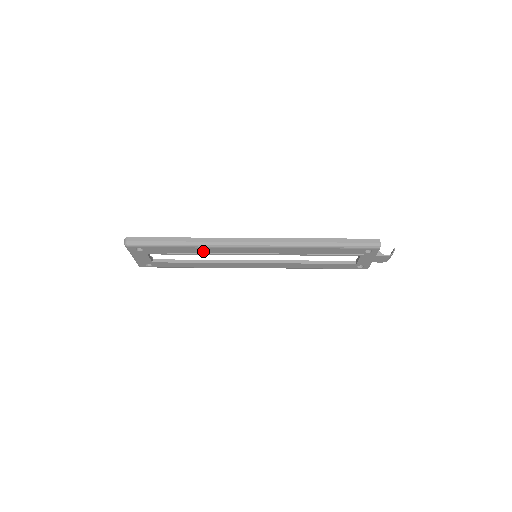
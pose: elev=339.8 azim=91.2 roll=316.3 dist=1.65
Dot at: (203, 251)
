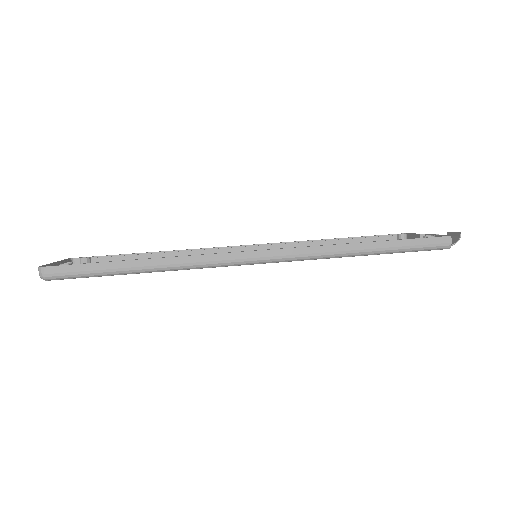
Dot at: occluded
